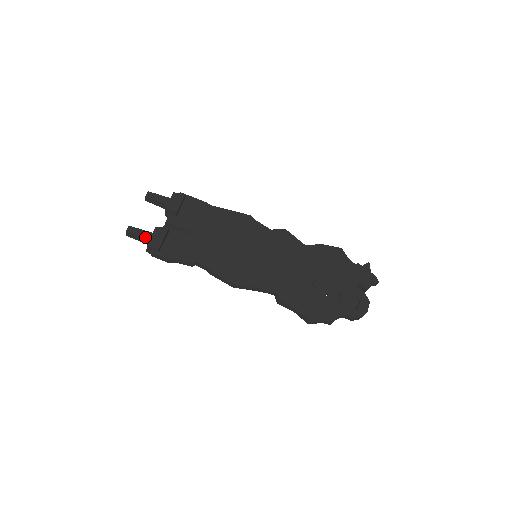
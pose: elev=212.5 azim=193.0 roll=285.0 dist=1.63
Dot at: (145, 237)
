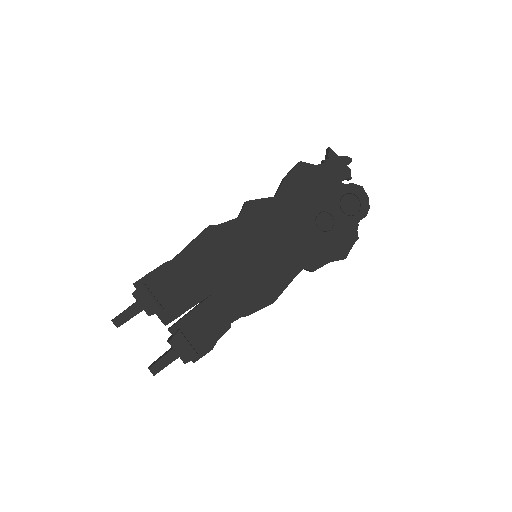
Dot at: (173, 360)
